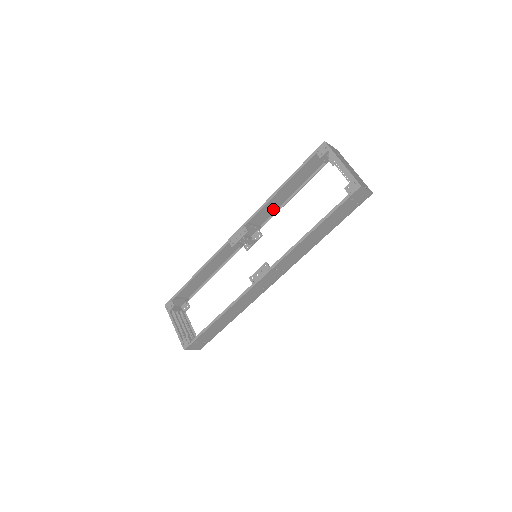
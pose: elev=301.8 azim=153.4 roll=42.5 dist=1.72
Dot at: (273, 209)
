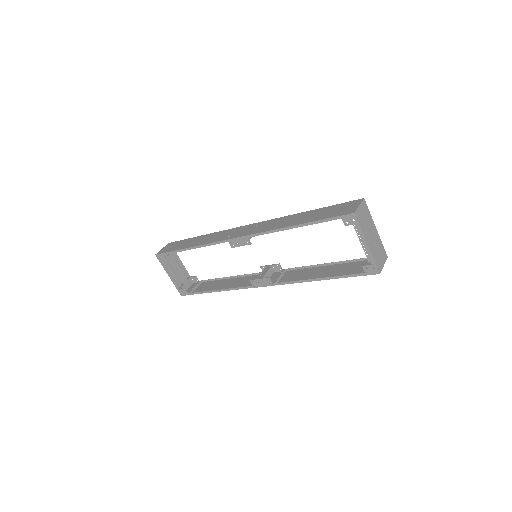
Dot at: (278, 220)
